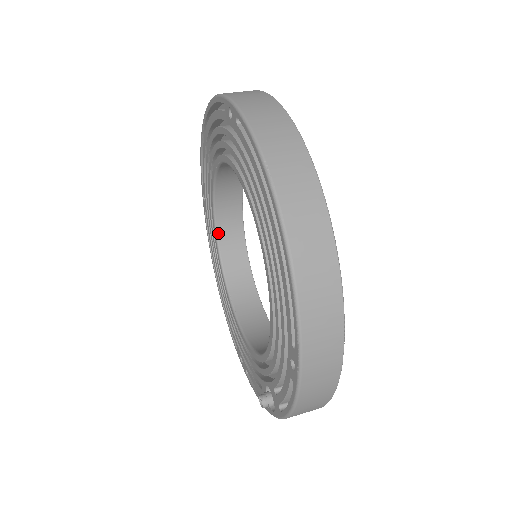
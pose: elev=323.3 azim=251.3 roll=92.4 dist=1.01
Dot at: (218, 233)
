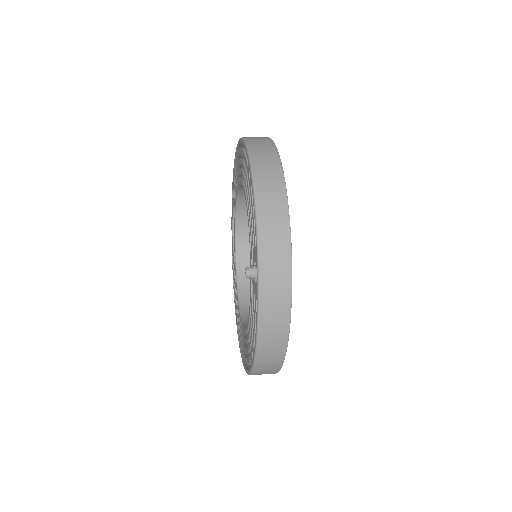
Dot at: (241, 306)
